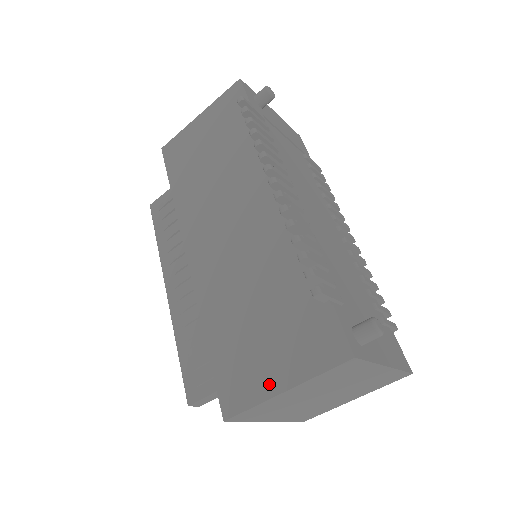
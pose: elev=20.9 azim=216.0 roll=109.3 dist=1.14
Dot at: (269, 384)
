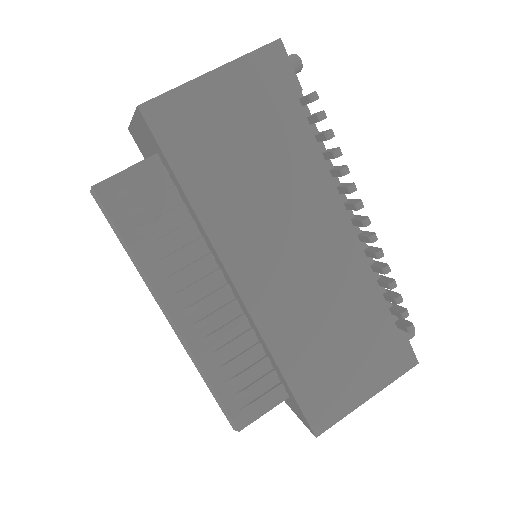
Dot at: (356, 397)
